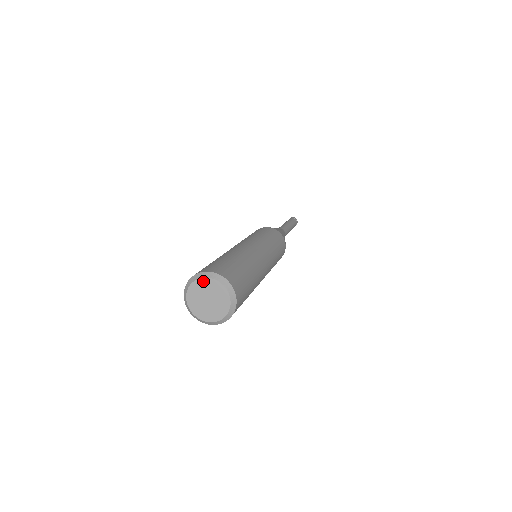
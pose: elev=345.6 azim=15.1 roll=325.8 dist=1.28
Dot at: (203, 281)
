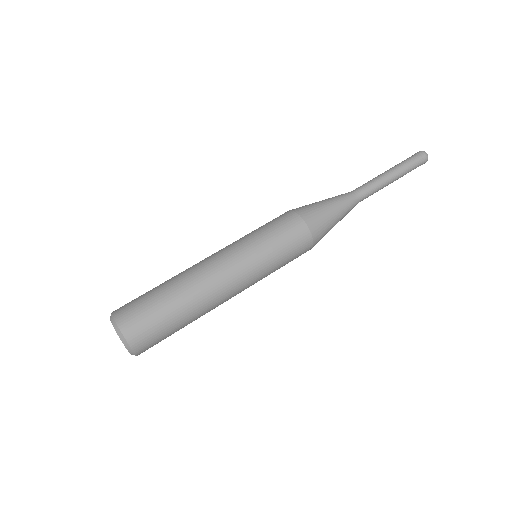
Dot at: (114, 327)
